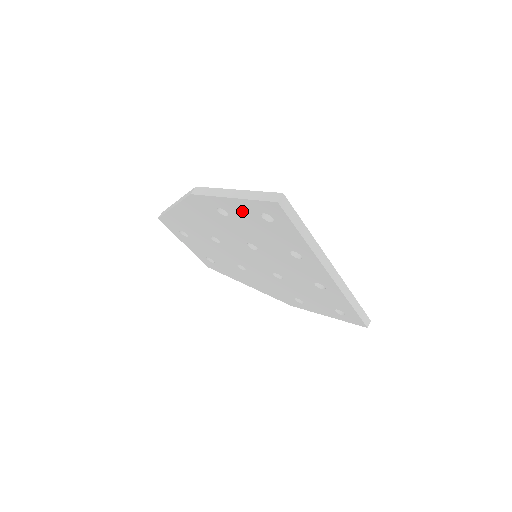
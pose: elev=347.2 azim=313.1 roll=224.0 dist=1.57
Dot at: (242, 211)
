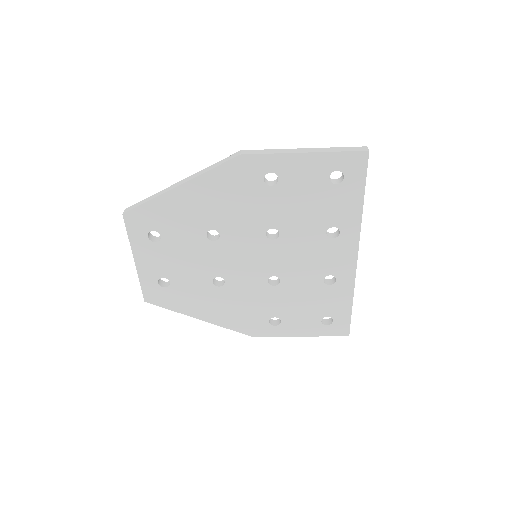
Dot at: (306, 172)
